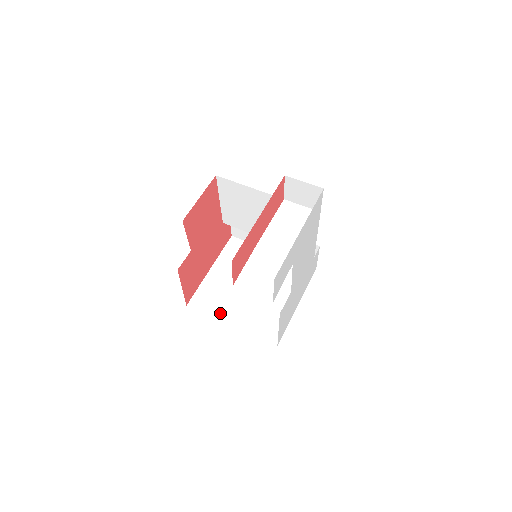
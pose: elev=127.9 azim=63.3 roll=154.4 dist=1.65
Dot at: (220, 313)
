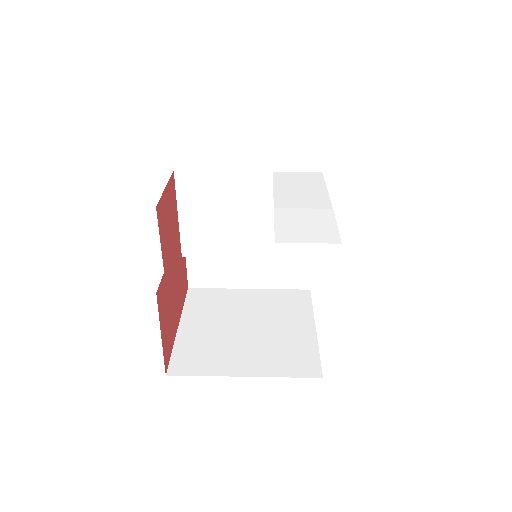
Dot at: (221, 367)
